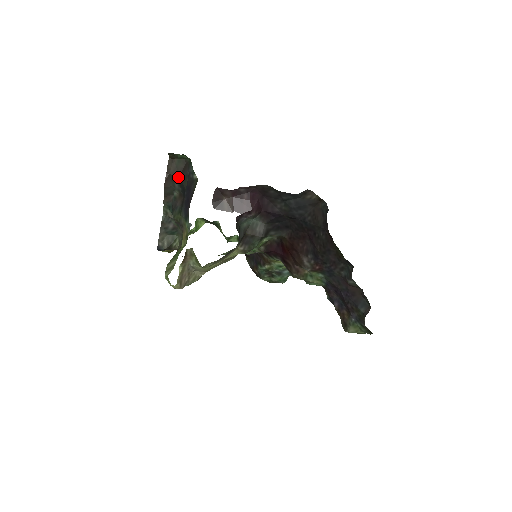
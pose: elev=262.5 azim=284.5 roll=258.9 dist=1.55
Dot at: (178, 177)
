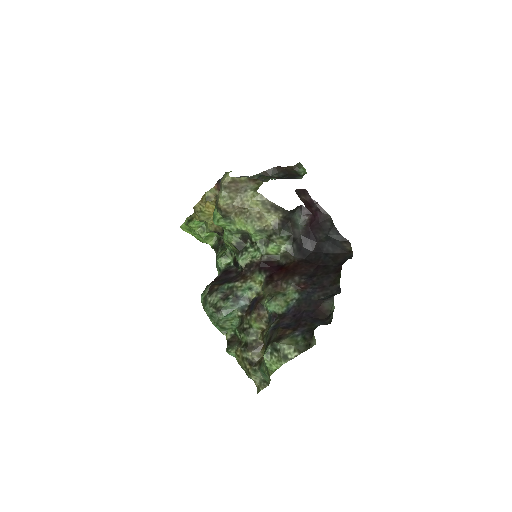
Dot at: (287, 173)
